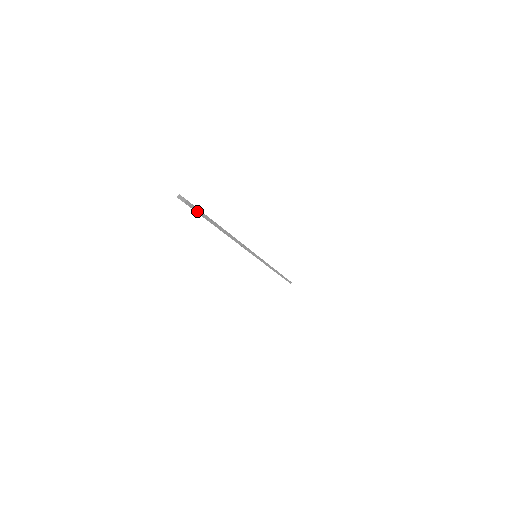
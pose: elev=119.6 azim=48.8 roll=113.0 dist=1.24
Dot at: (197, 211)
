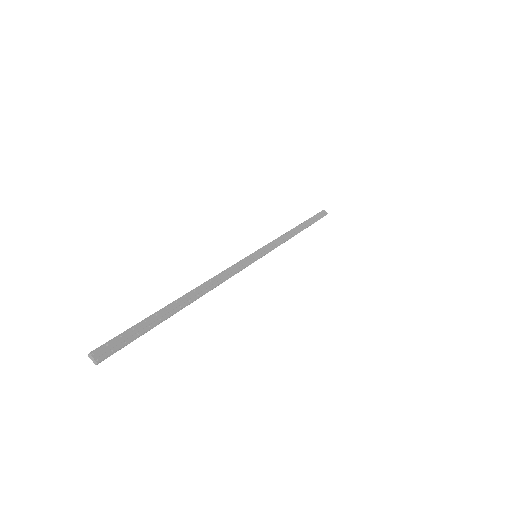
Dot at: (124, 345)
